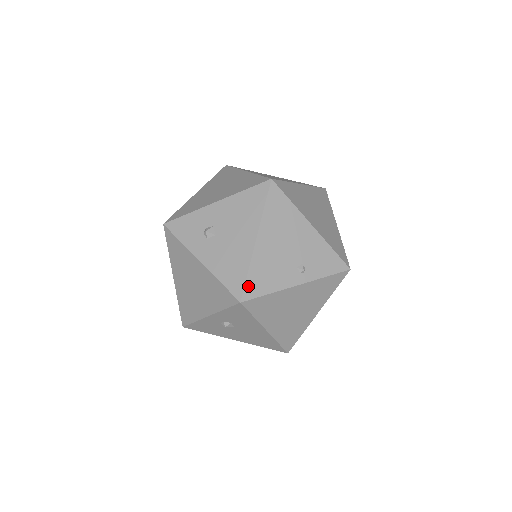
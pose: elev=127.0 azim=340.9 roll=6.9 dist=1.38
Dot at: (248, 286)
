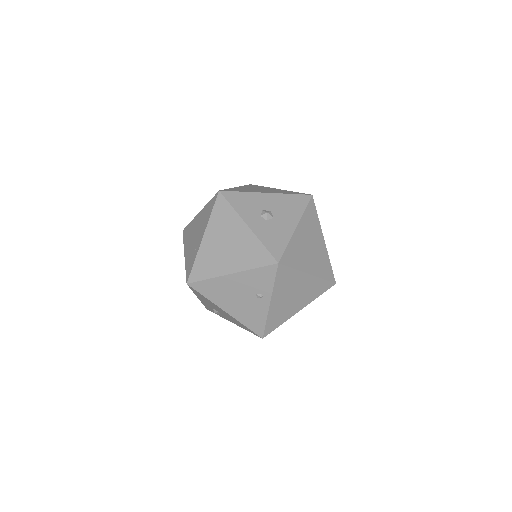
Dot at: (254, 330)
